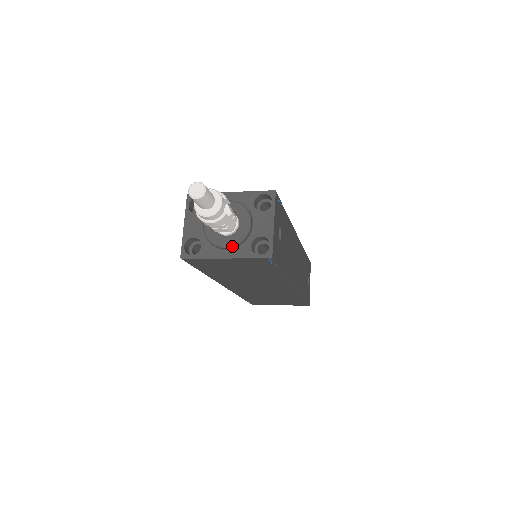
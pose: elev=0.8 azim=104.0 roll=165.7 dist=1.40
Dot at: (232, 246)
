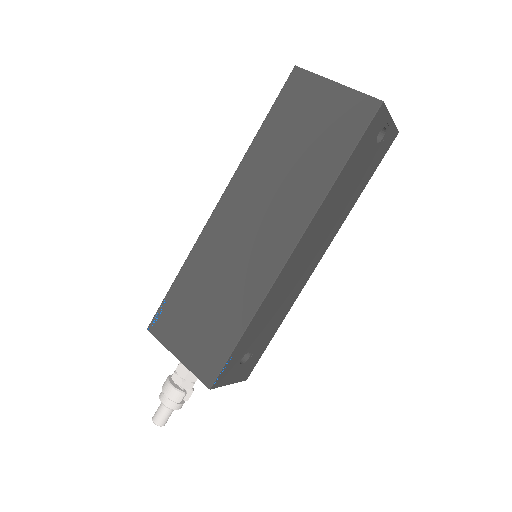
Dot at: occluded
